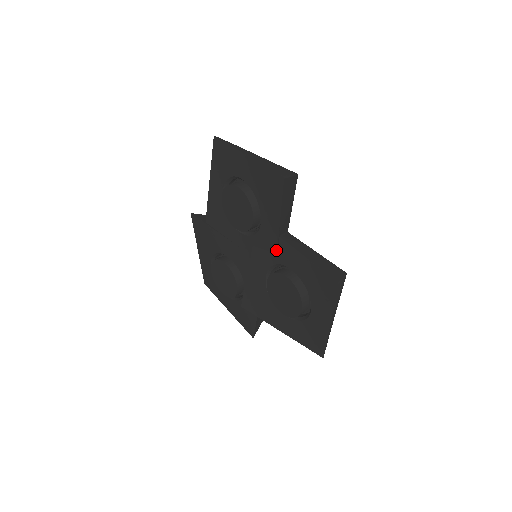
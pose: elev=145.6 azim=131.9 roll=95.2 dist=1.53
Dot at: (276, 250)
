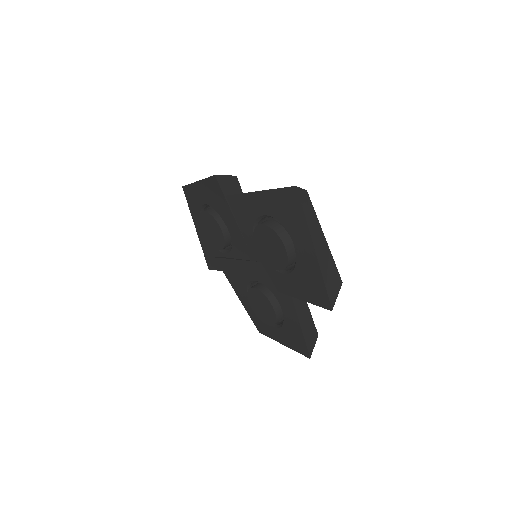
Dot at: (280, 291)
